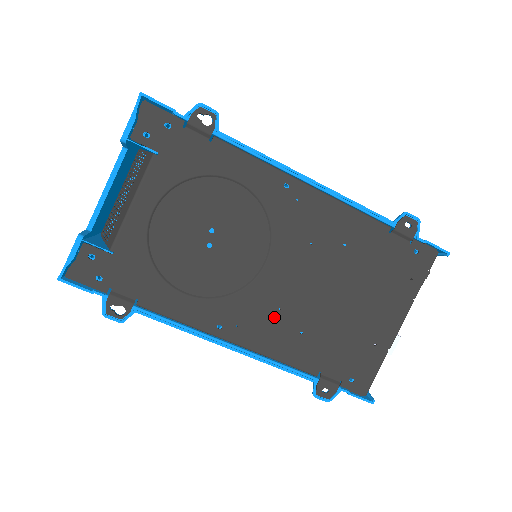
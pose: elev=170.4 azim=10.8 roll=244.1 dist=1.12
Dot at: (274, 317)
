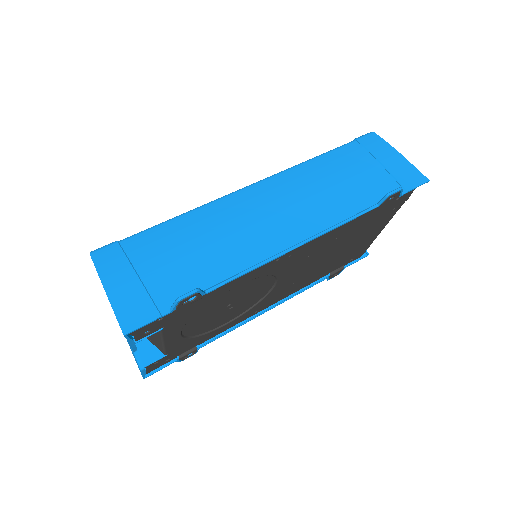
Dot at: (291, 287)
